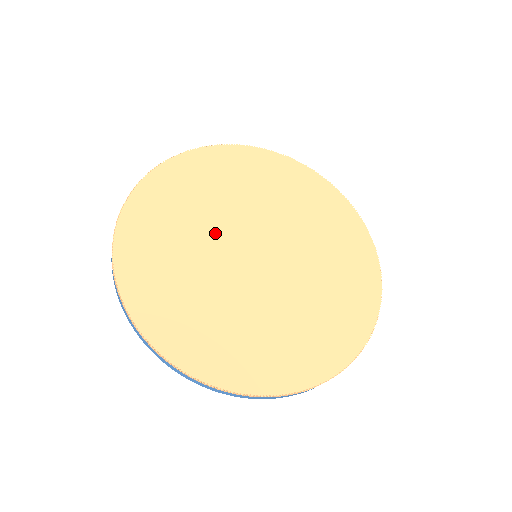
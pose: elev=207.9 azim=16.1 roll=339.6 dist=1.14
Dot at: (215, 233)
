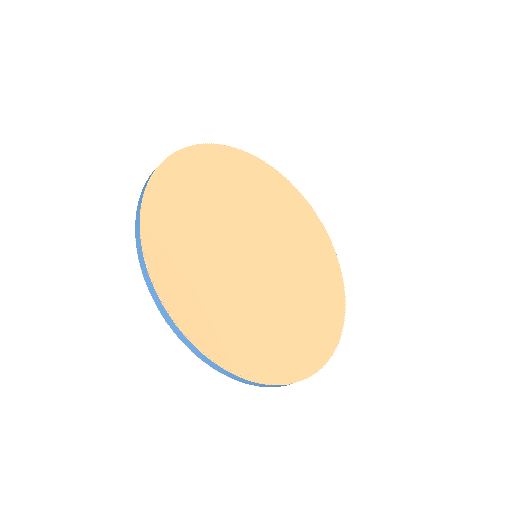
Dot at: (224, 235)
